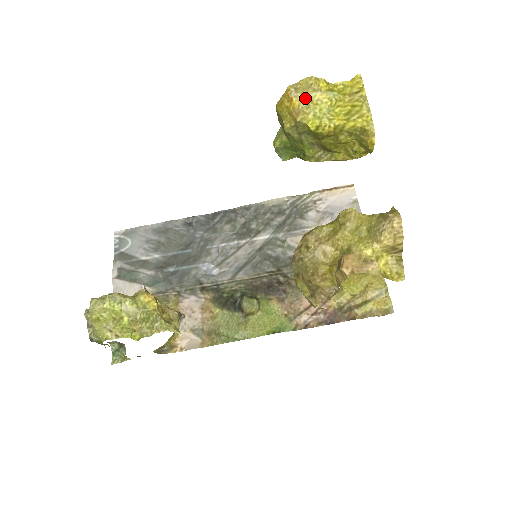
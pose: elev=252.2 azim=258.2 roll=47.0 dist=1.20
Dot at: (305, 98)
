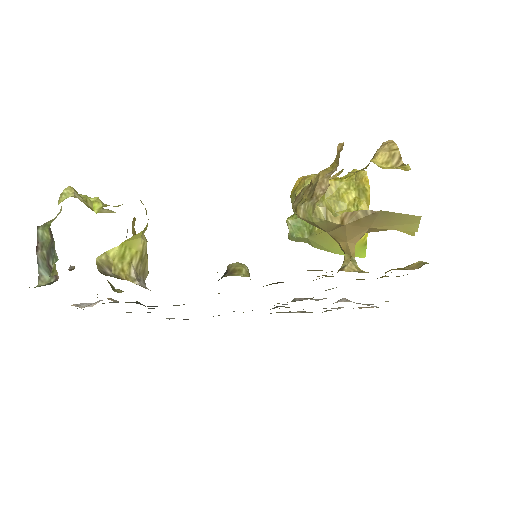
Dot at: occluded
